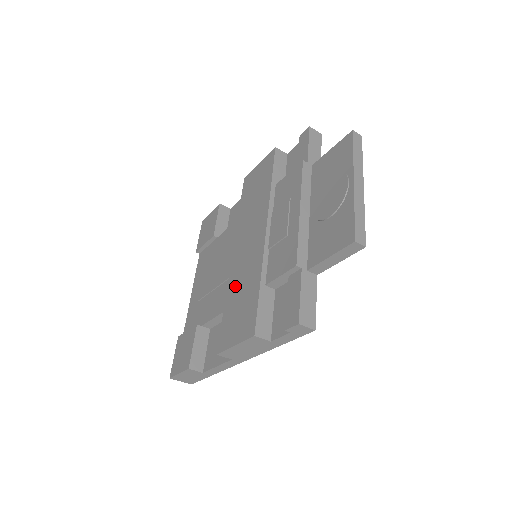
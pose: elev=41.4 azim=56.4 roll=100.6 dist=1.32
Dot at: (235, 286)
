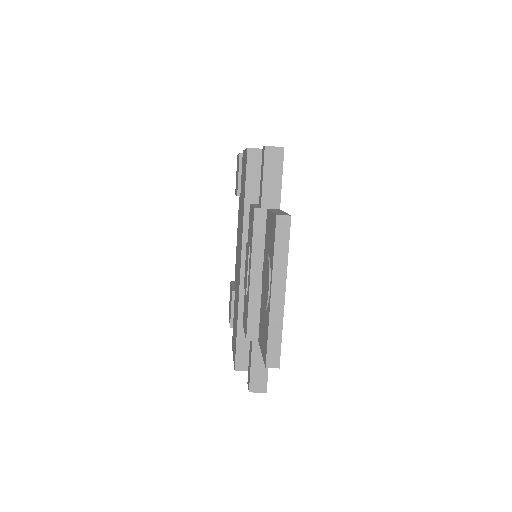
Dot at: (235, 295)
